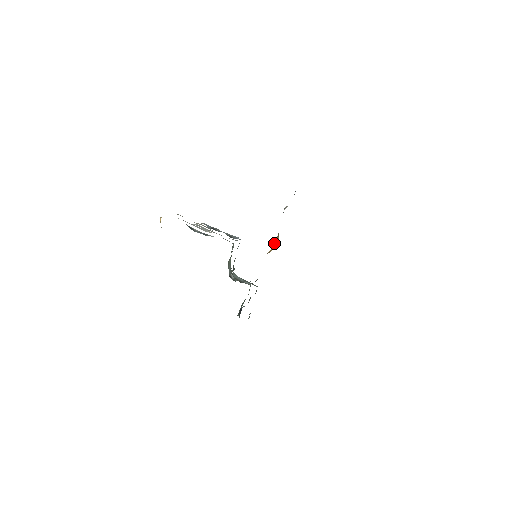
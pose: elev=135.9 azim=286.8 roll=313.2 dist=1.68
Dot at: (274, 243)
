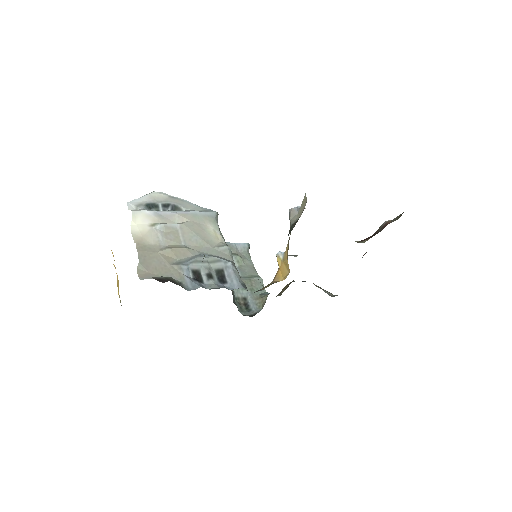
Dot at: (281, 258)
